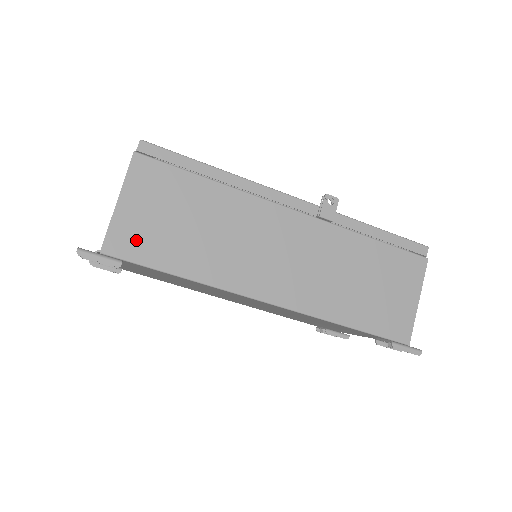
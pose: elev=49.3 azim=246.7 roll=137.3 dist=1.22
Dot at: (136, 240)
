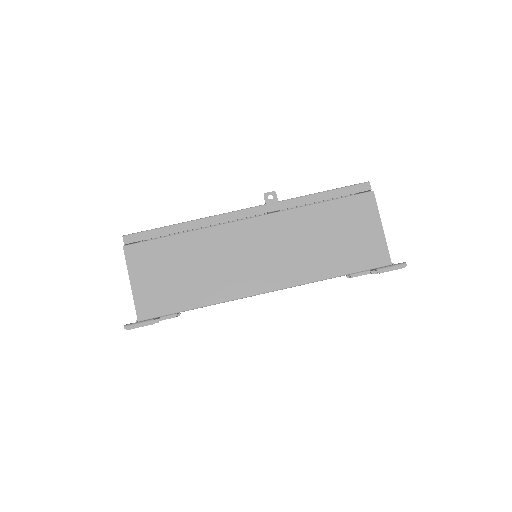
Dot at: (155, 301)
